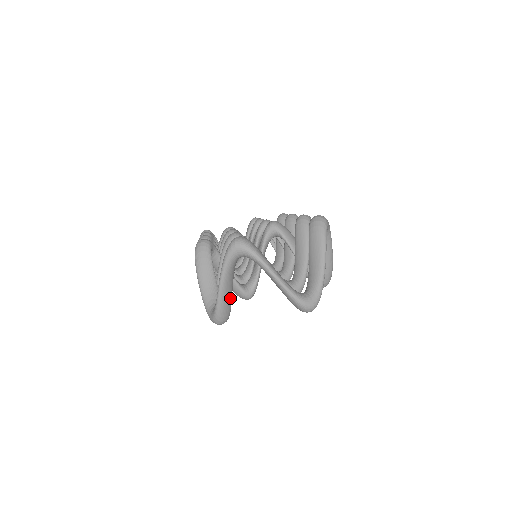
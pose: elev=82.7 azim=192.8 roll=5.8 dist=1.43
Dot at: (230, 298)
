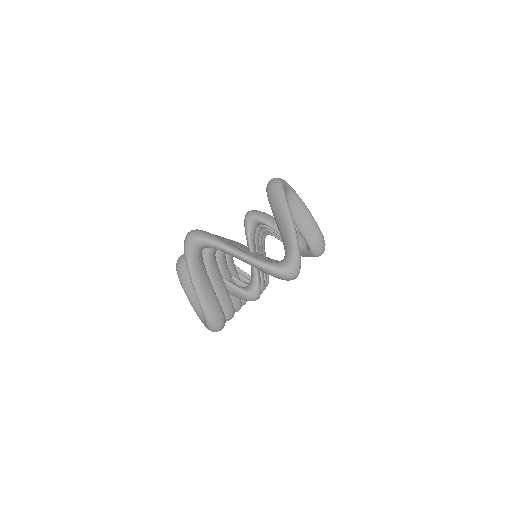
Dot at: (214, 298)
